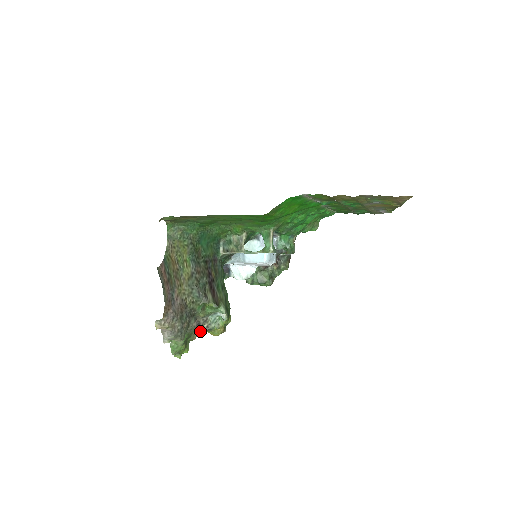
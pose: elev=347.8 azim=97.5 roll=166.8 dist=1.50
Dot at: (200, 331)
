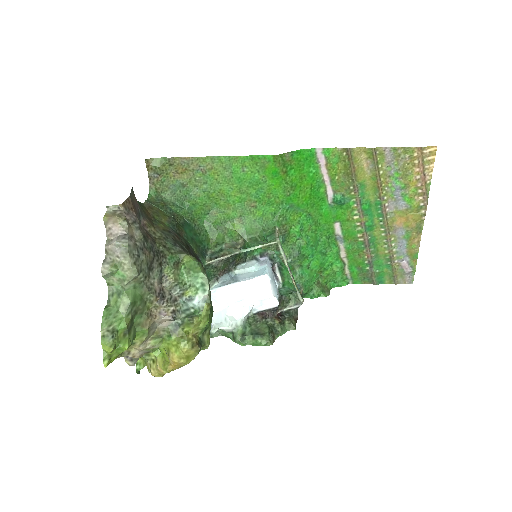
Dot at: (160, 316)
